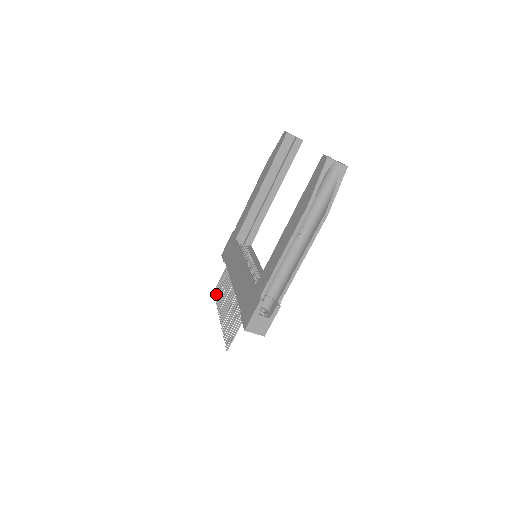
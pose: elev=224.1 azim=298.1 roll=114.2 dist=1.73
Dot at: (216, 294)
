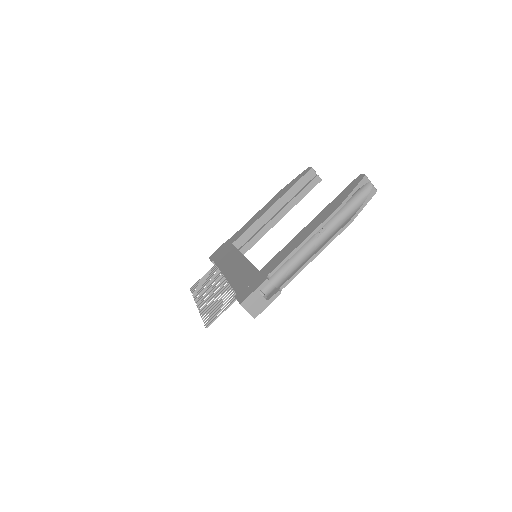
Dot at: (194, 289)
